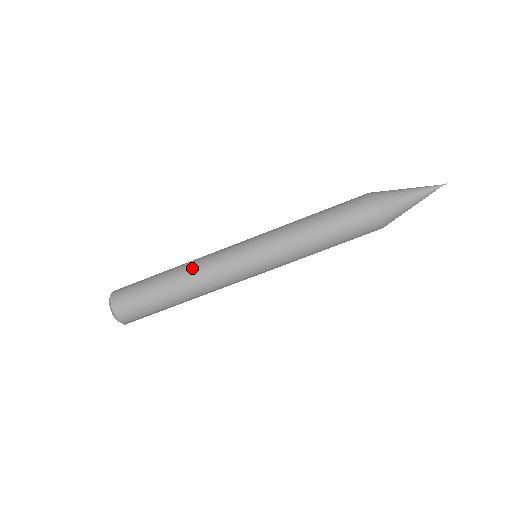
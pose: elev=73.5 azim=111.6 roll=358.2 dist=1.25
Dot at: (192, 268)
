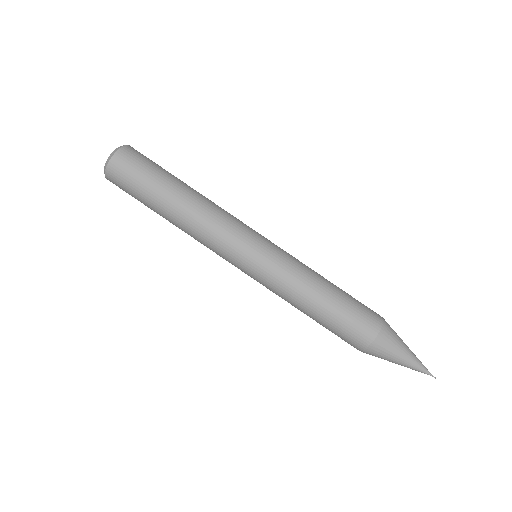
Dot at: (205, 206)
